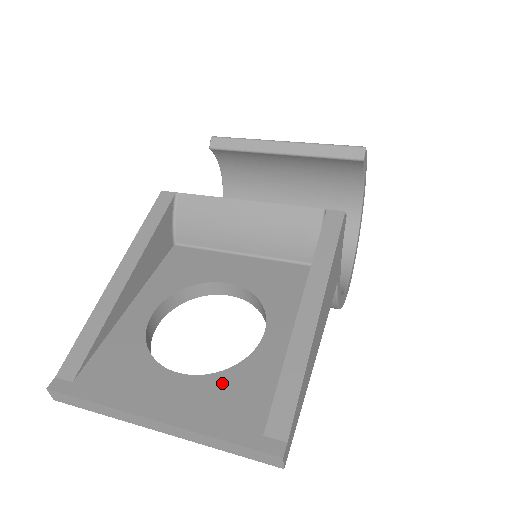
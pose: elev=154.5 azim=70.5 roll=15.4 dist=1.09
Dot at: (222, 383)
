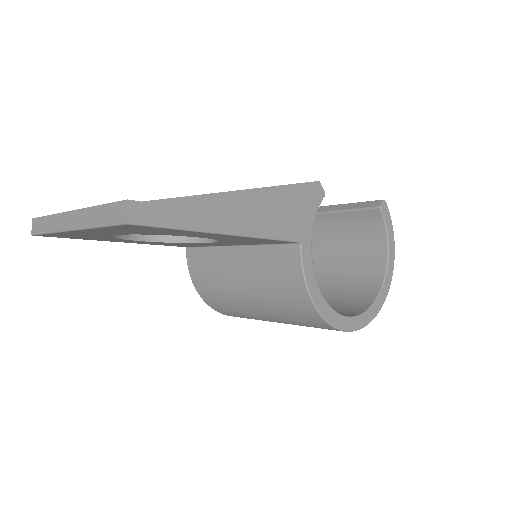
Dot at: occluded
